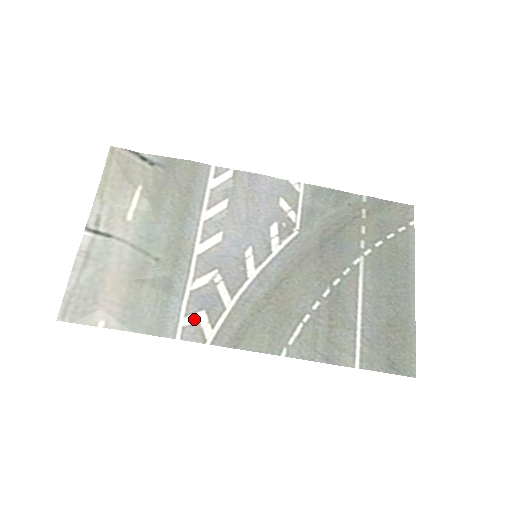
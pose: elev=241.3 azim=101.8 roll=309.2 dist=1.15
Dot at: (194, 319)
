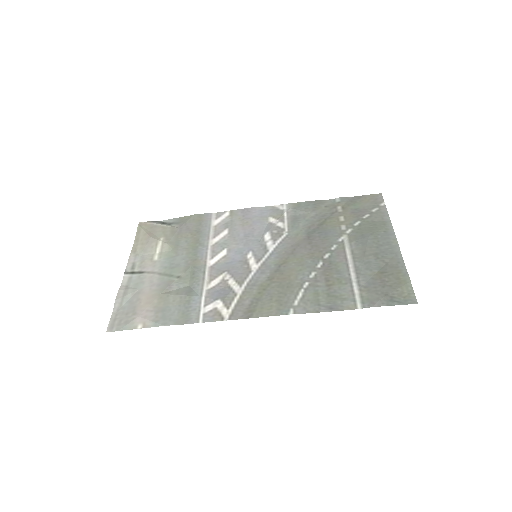
Dot at: (212, 307)
